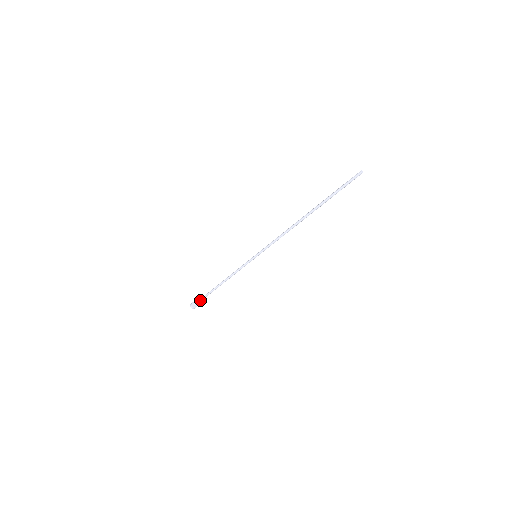
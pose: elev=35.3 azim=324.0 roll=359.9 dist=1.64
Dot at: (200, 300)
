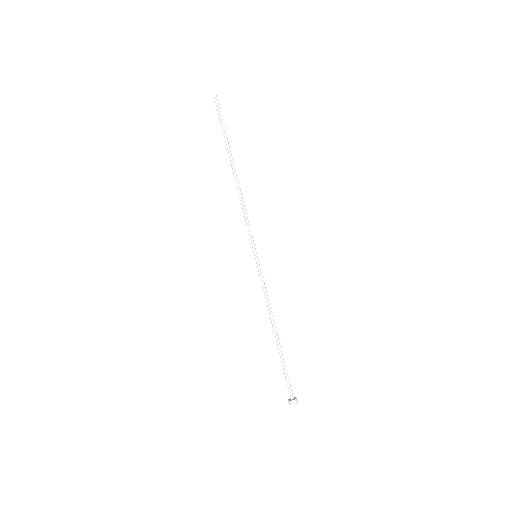
Dot at: (288, 382)
